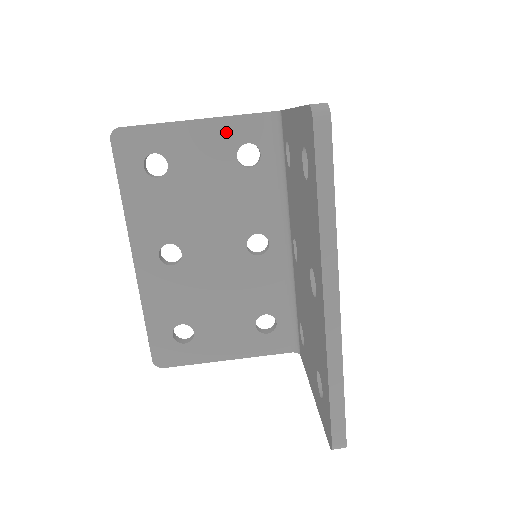
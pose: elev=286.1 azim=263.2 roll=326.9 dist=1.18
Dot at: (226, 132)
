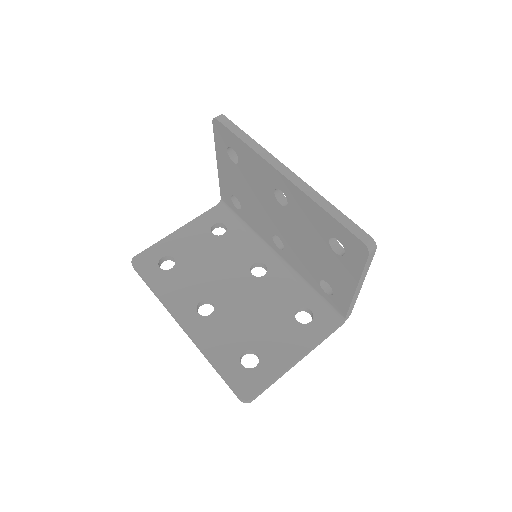
Dot at: (198, 226)
